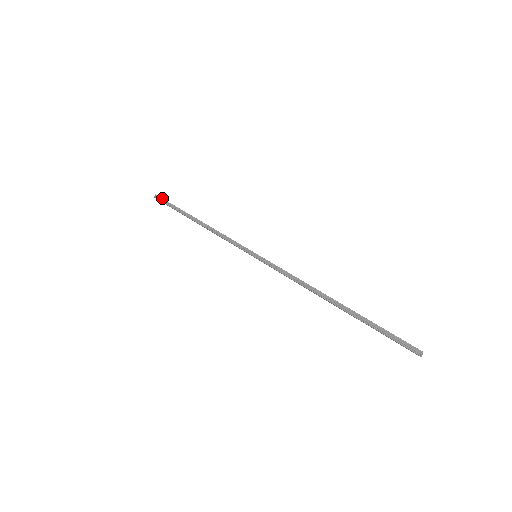
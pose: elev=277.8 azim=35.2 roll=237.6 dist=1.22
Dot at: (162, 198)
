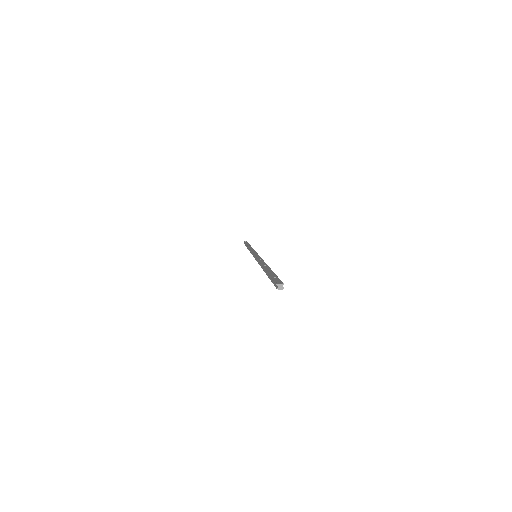
Dot at: (244, 242)
